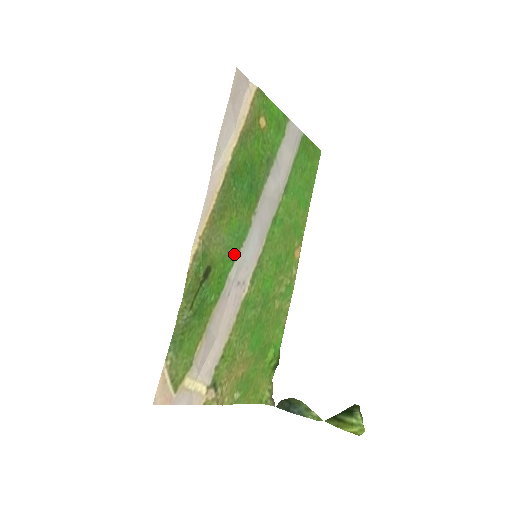
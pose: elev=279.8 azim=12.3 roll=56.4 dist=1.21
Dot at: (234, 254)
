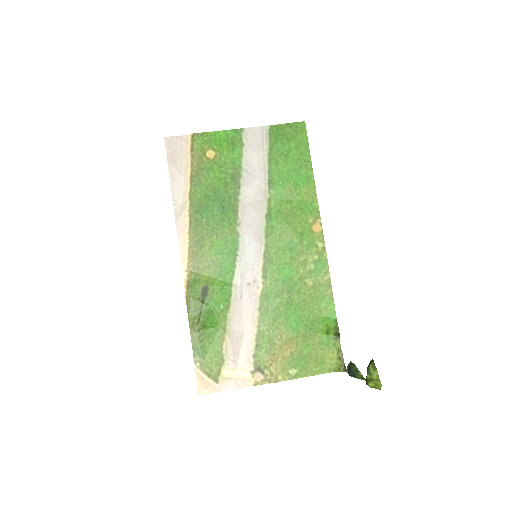
Dot at: (231, 265)
